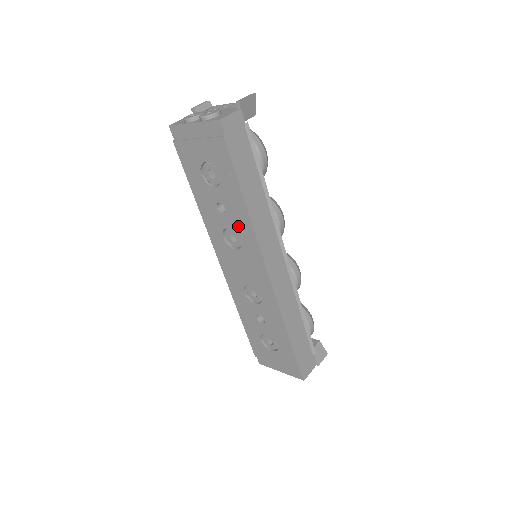
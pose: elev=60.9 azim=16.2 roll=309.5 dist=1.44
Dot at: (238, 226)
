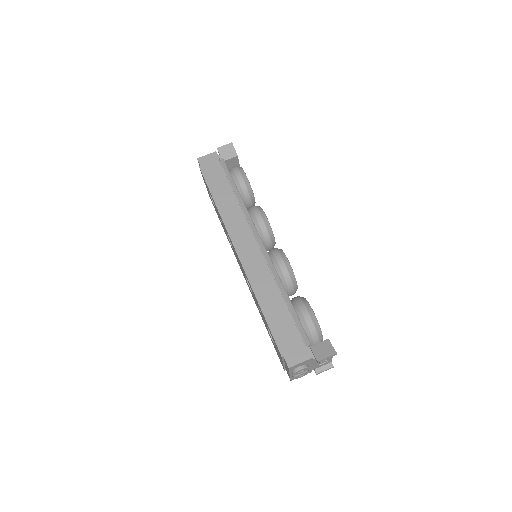
Dot at: occluded
